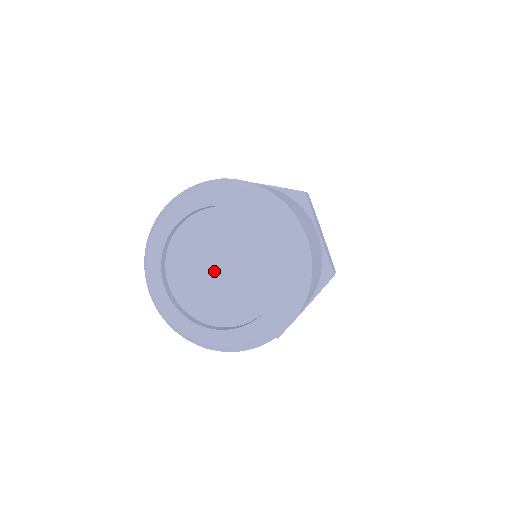
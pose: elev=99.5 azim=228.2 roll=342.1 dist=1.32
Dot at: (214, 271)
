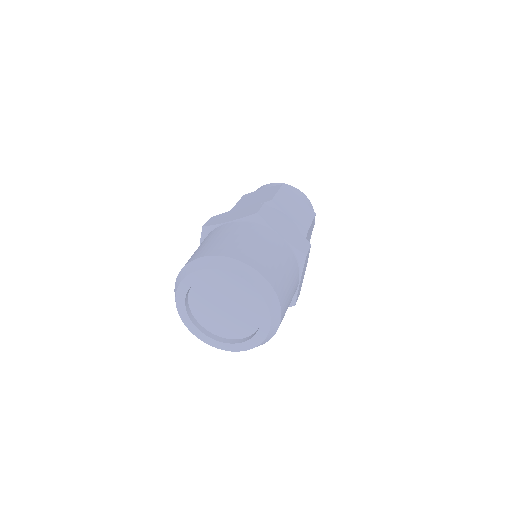
Dot at: (218, 307)
